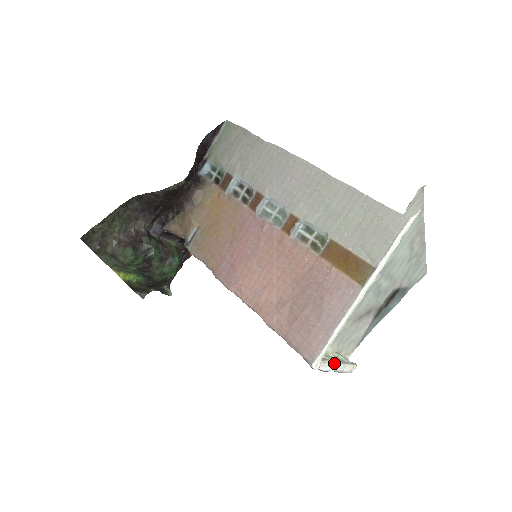
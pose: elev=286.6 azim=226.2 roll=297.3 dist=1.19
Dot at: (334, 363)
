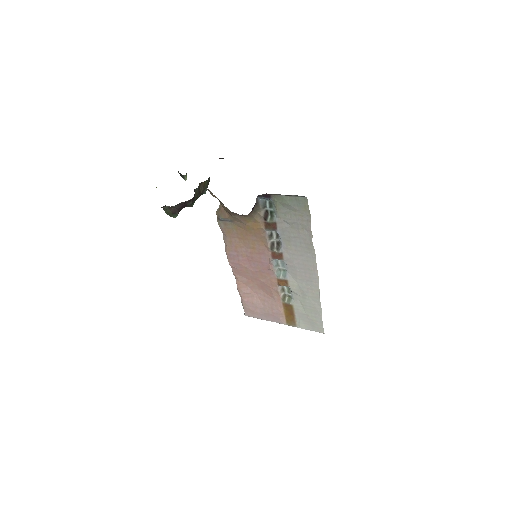
Dot at: occluded
